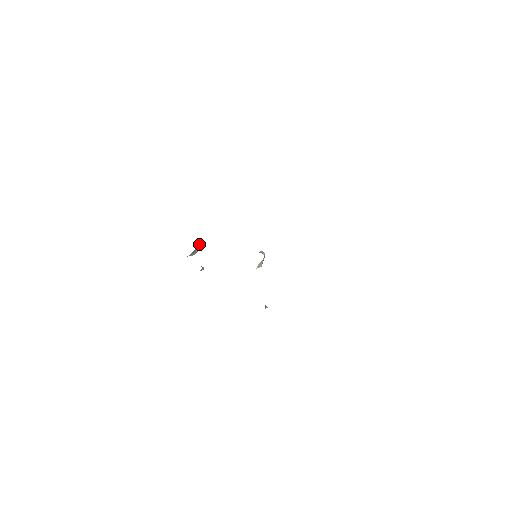
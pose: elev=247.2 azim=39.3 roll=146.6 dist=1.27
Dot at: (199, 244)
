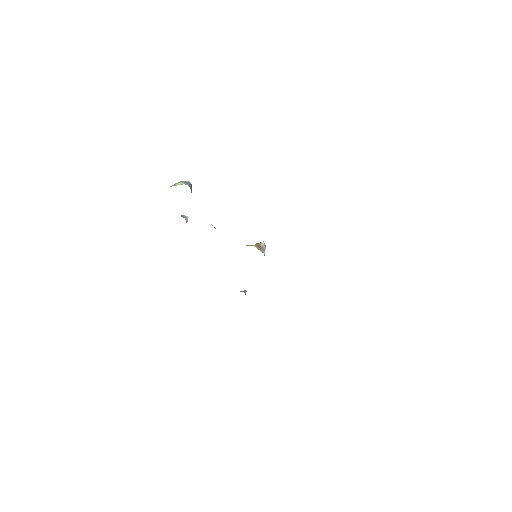
Dot at: occluded
